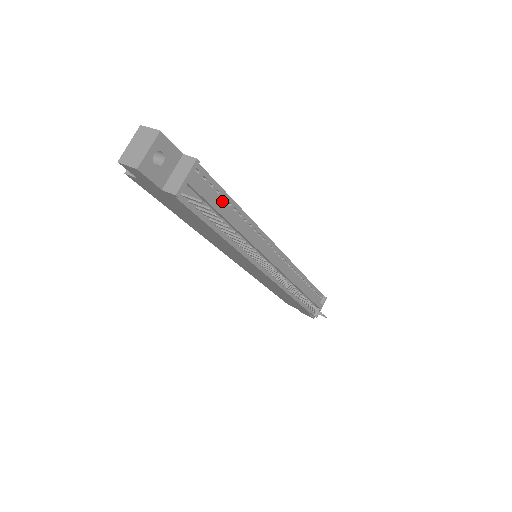
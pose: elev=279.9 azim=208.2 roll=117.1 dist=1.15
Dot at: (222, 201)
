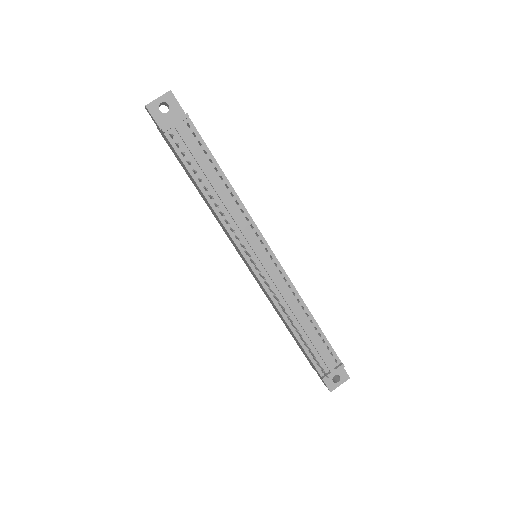
Dot at: (209, 163)
